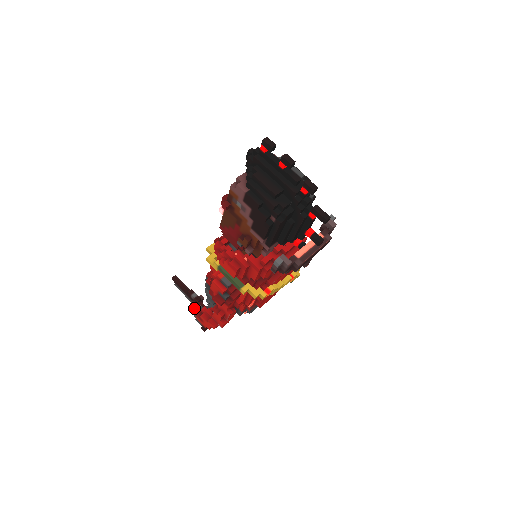
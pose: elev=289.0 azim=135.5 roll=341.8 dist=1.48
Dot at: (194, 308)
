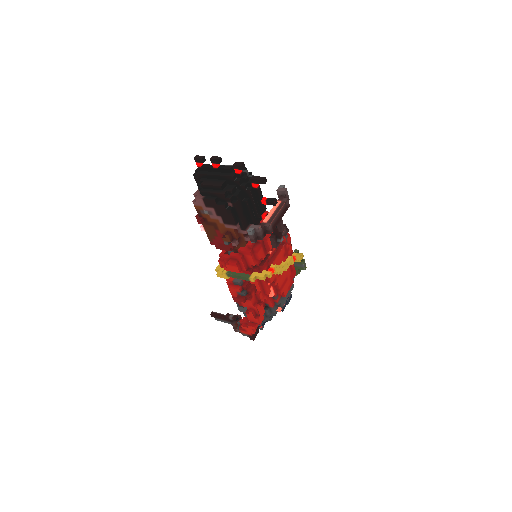
Dot at: (236, 326)
